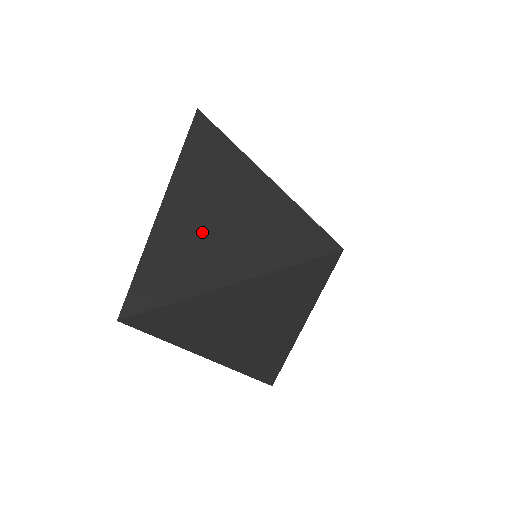
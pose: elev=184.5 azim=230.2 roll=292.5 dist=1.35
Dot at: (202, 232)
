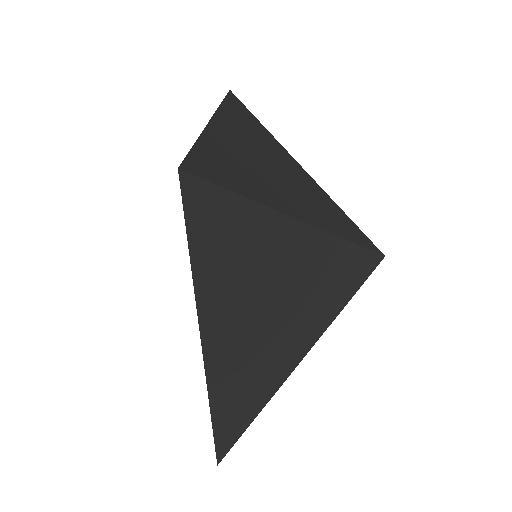
Dot at: (260, 340)
